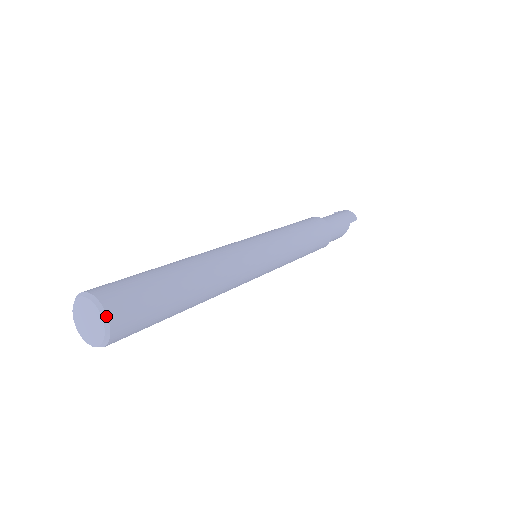
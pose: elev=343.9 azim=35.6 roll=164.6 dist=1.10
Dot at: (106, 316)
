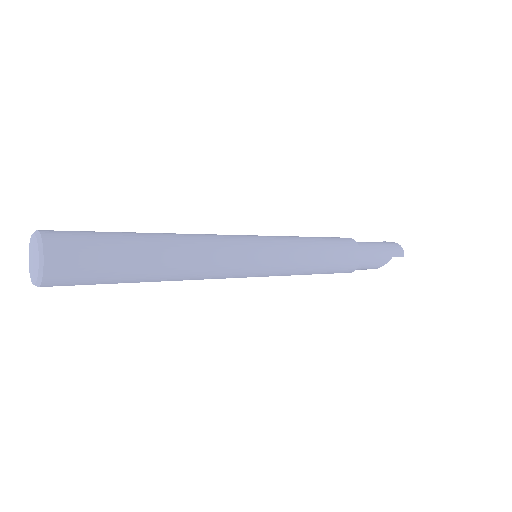
Dot at: (43, 258)
